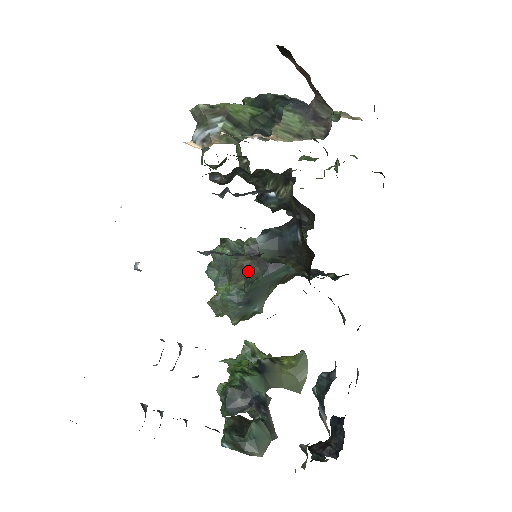
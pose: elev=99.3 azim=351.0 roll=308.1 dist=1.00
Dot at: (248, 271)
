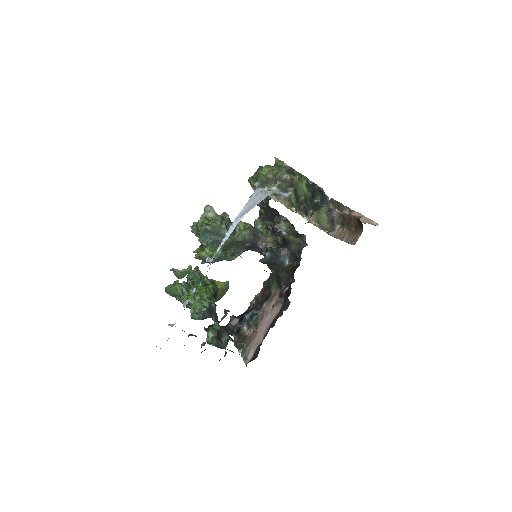
Dot at: (234, 247)
